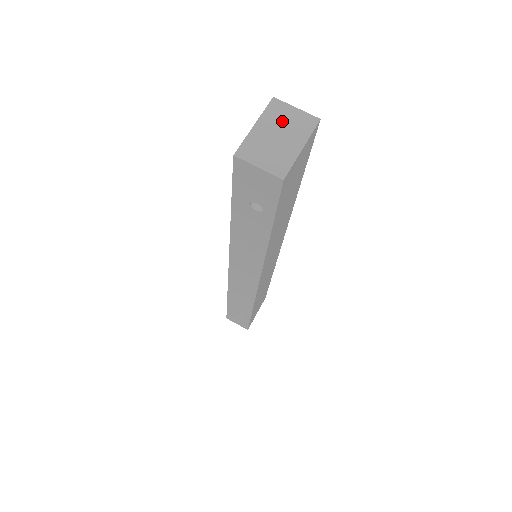
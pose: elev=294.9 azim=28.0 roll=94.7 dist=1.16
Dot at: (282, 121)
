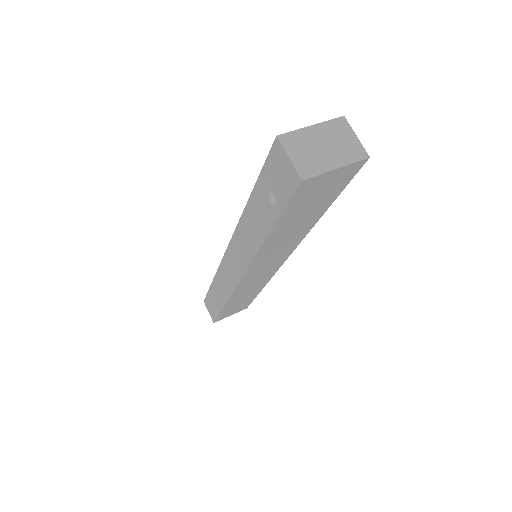
Dot at: (337, 138)
